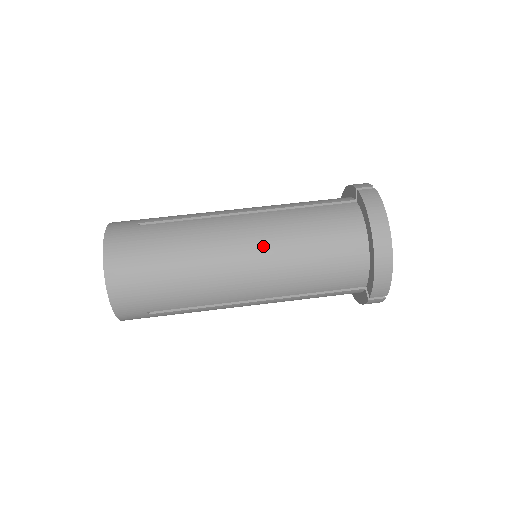
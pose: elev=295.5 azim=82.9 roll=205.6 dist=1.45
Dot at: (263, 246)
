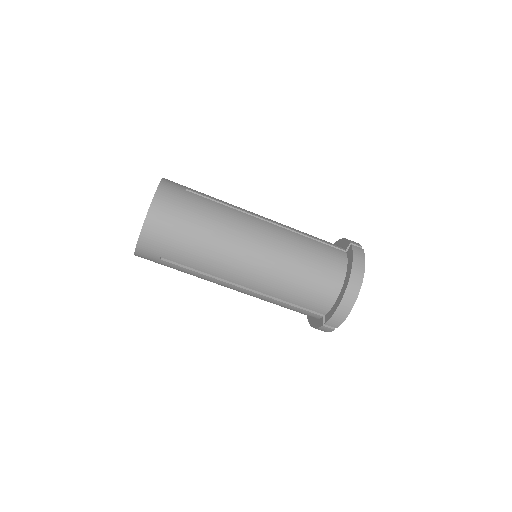
Dot at: (271, 250)
